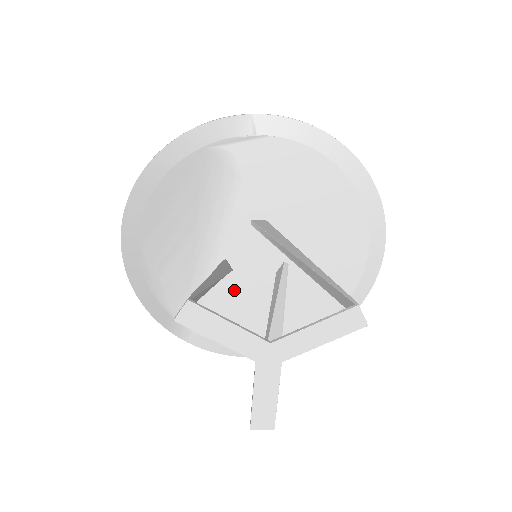
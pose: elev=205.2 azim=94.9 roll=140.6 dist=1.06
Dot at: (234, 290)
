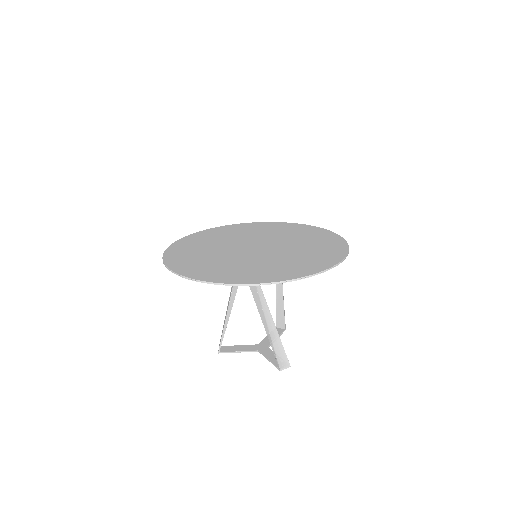
Dot at: occluded
